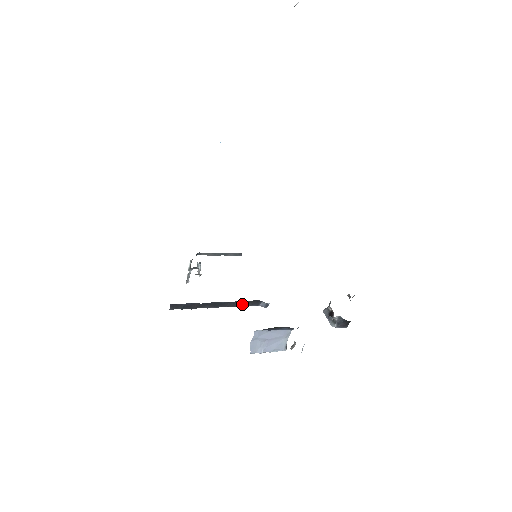
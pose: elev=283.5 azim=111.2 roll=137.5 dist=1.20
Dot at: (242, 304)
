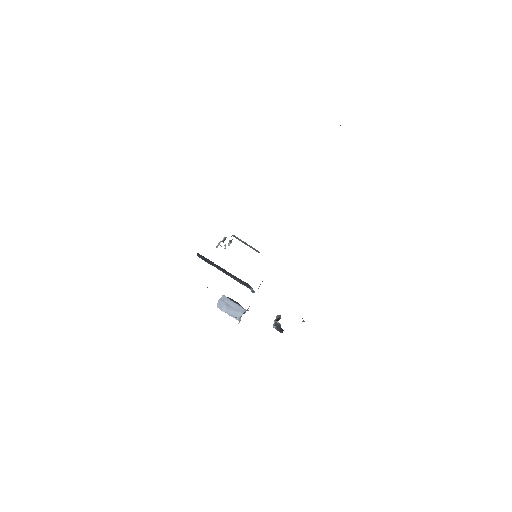
Dot at: (239, 281)
